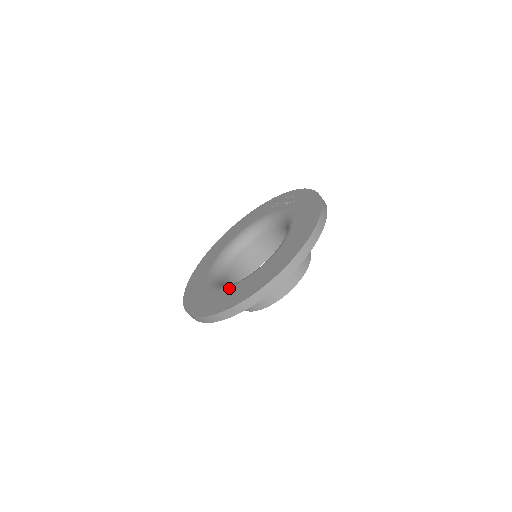
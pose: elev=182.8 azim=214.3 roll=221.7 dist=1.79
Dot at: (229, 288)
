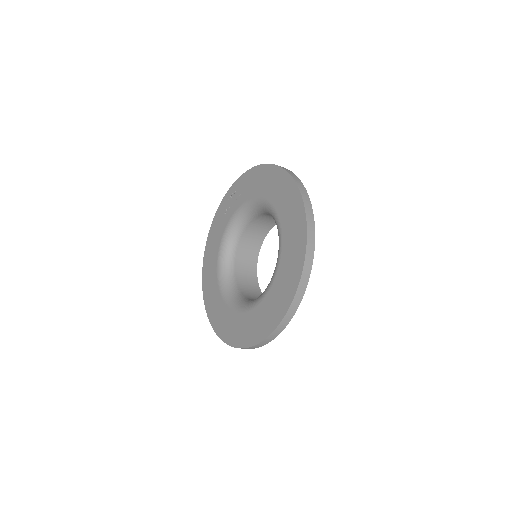
Dot at: (270, 289)
